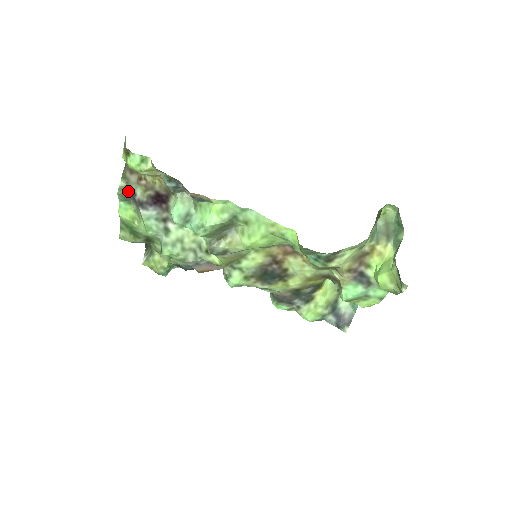
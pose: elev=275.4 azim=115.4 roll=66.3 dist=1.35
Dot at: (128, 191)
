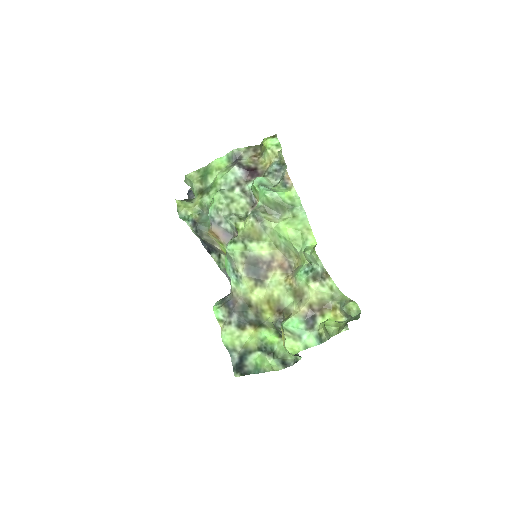
Dot at: (239, 155)
